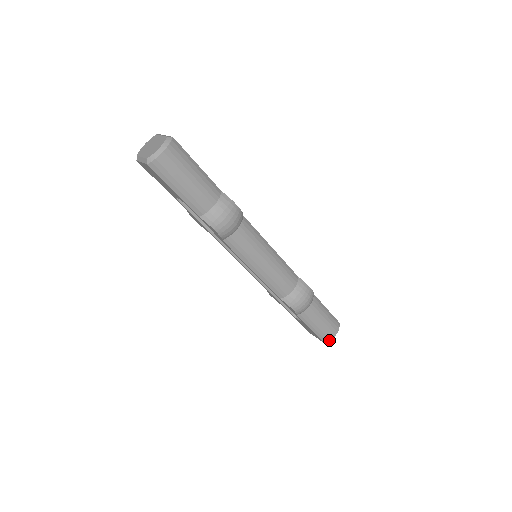
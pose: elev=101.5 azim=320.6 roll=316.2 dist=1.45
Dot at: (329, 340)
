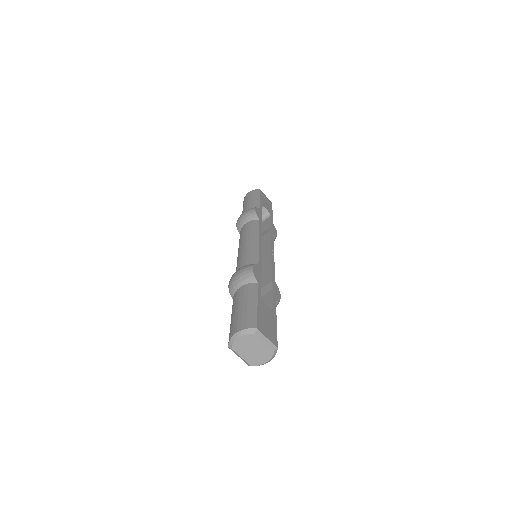
Dot at: occluded
